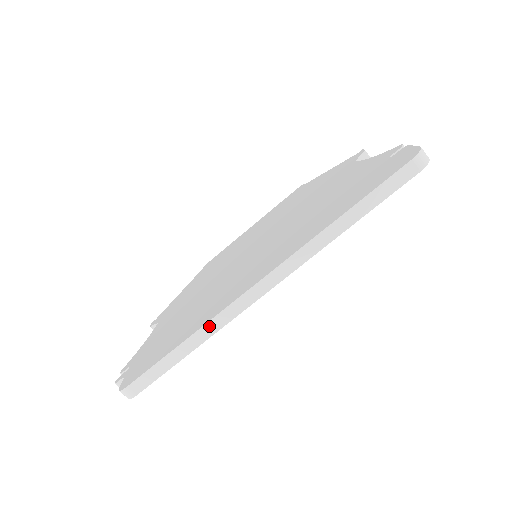
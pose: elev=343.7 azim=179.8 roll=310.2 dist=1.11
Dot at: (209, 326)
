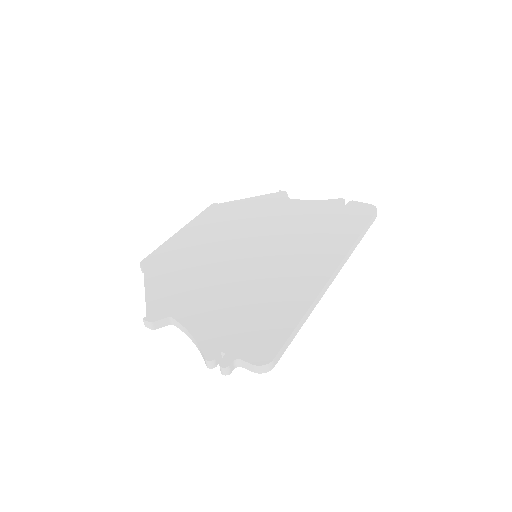
Dot at: (315, 302)
